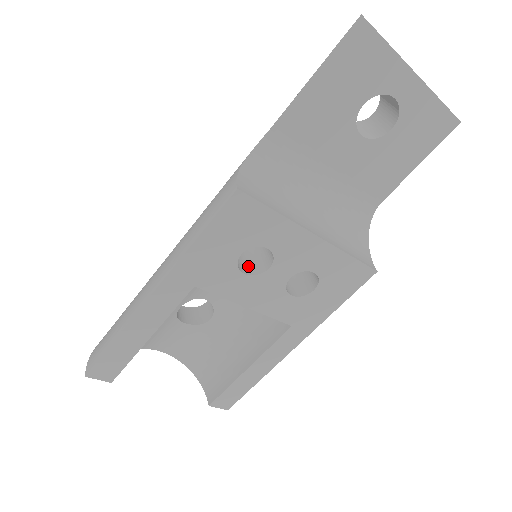
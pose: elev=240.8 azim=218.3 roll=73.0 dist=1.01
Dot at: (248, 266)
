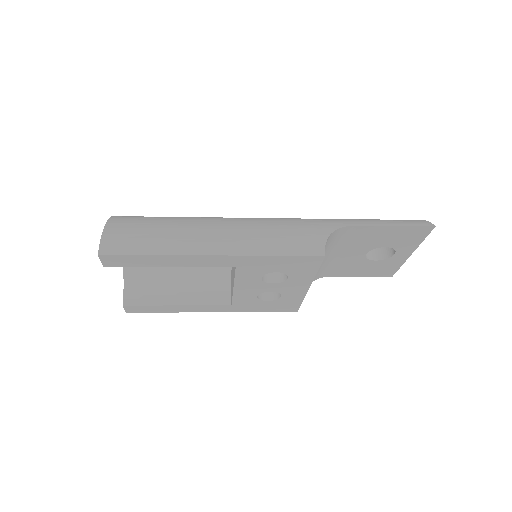
Dot at: occluded
